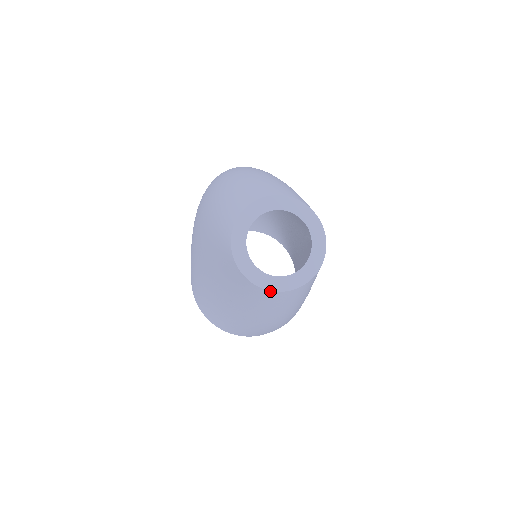
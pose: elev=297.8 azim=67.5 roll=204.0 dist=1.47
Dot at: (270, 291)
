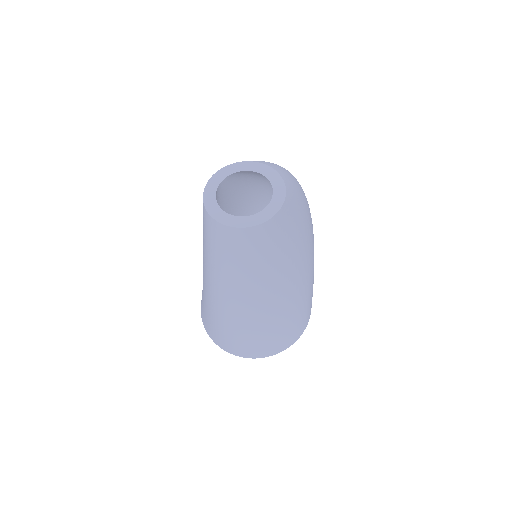
Dot at: (208, 213)
